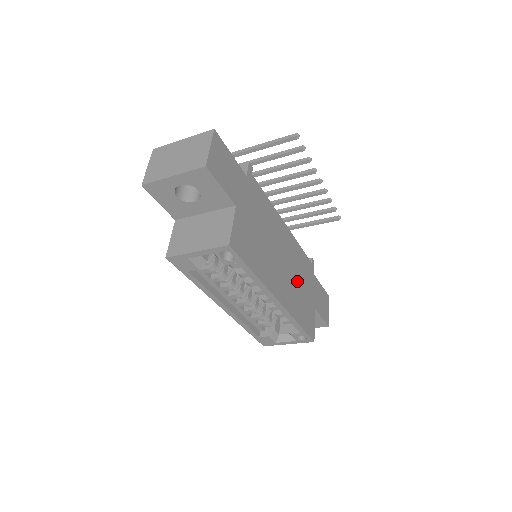
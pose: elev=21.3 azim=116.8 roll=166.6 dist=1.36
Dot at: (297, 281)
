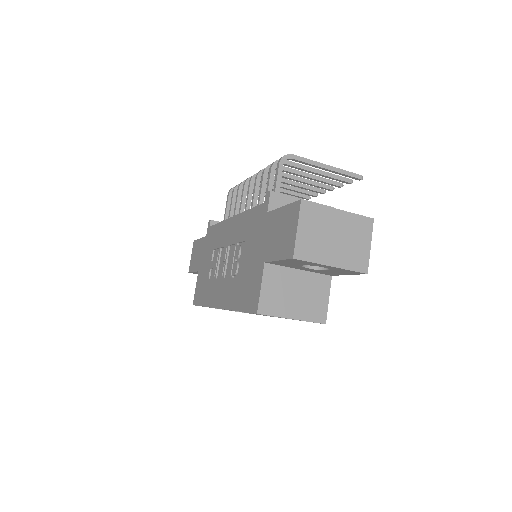
Dot at: occluded
